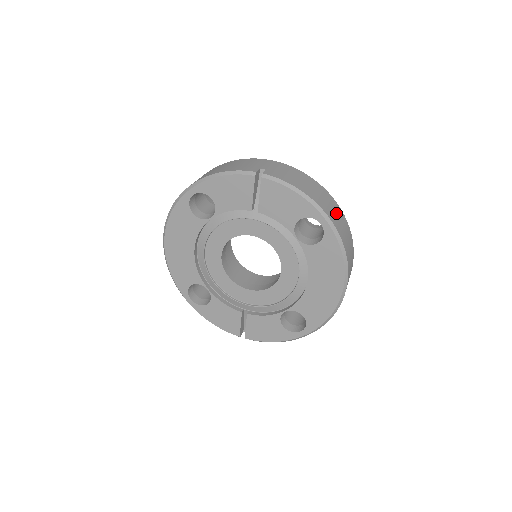
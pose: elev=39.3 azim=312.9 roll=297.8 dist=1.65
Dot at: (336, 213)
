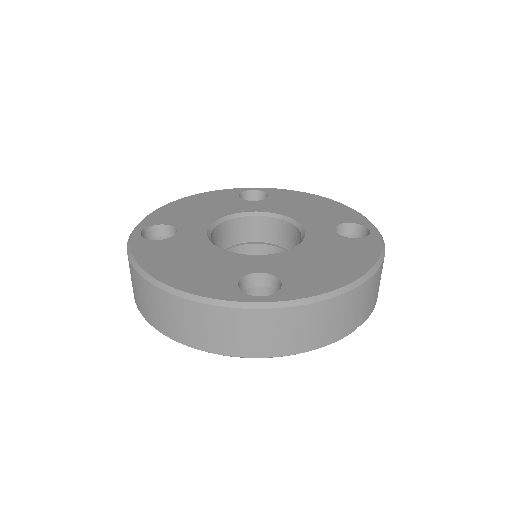
Dot at: occluded
